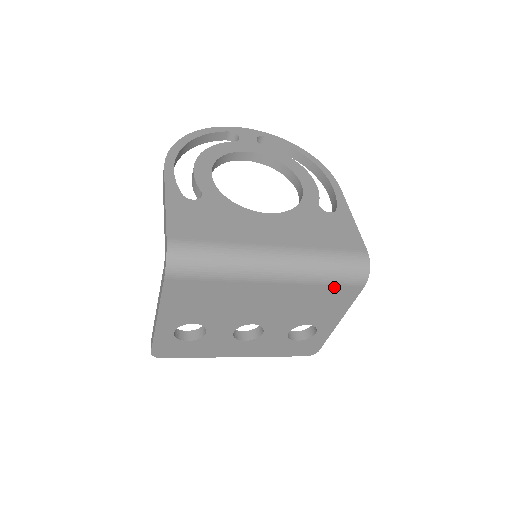
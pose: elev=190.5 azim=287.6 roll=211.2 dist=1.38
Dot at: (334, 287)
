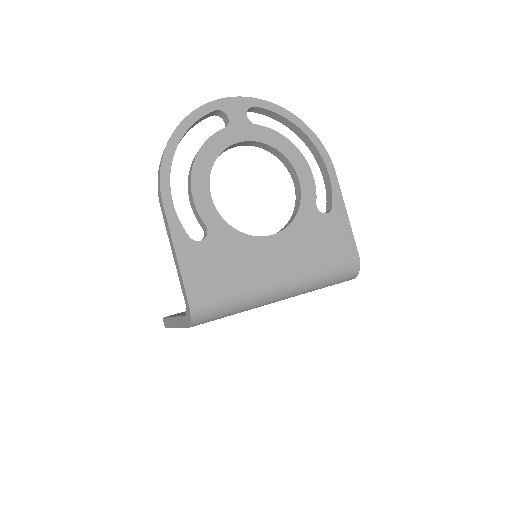
Dot at: occluded
